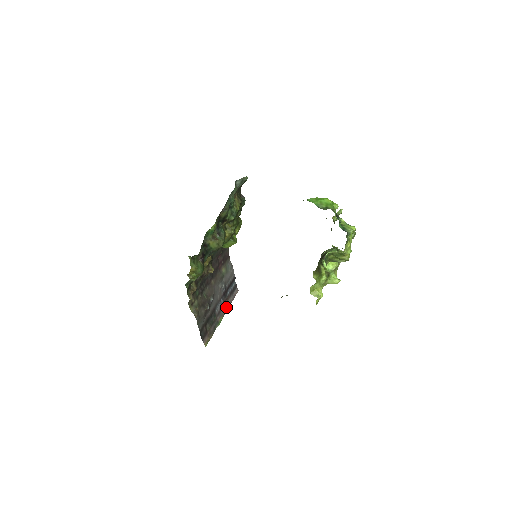
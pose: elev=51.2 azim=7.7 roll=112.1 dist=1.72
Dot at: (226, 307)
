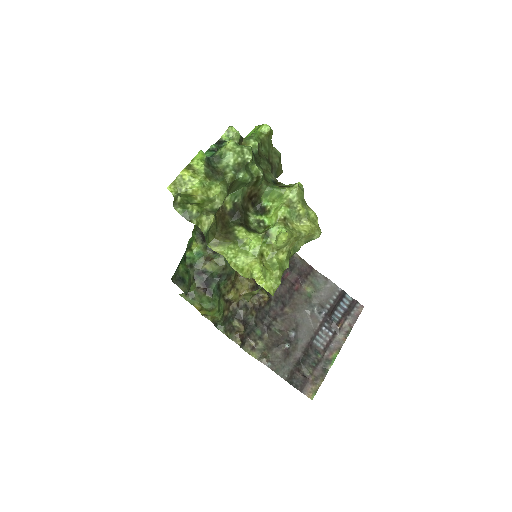
Dot at: (342, 336)
